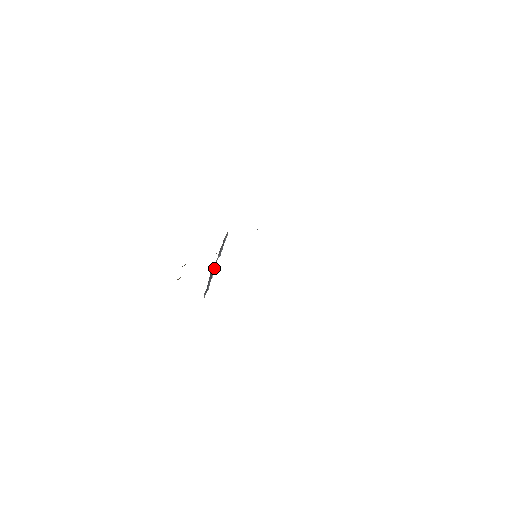
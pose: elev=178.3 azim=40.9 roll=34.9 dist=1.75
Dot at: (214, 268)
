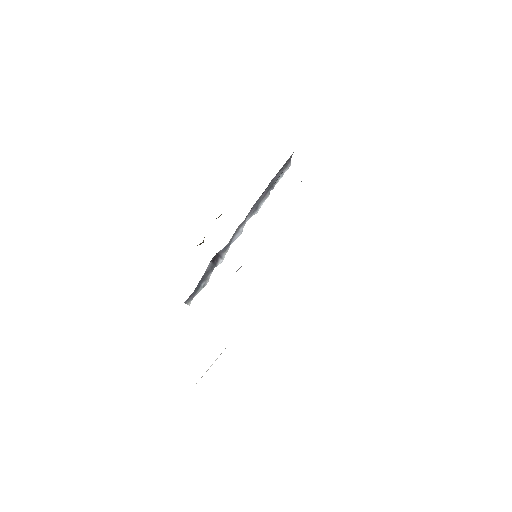
Dot at: (219, 251)
